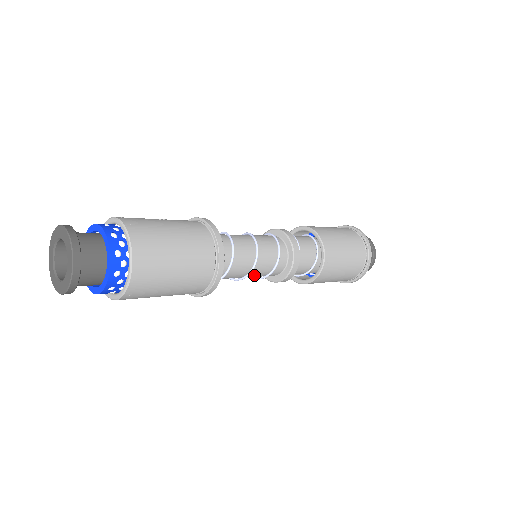
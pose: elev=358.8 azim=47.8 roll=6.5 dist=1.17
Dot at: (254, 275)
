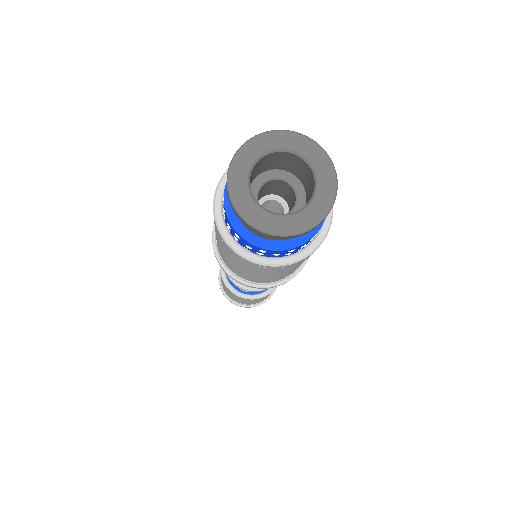
Dot at: occluded
